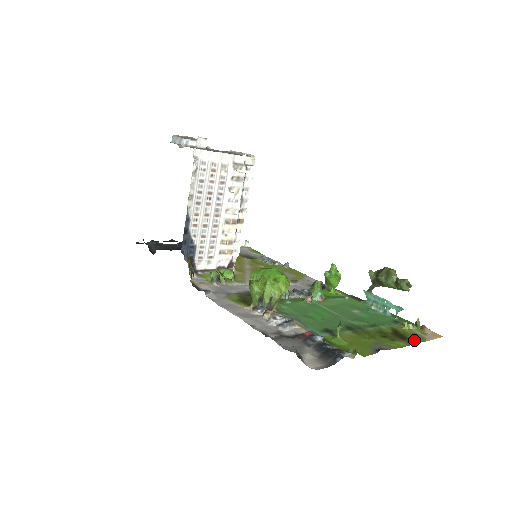
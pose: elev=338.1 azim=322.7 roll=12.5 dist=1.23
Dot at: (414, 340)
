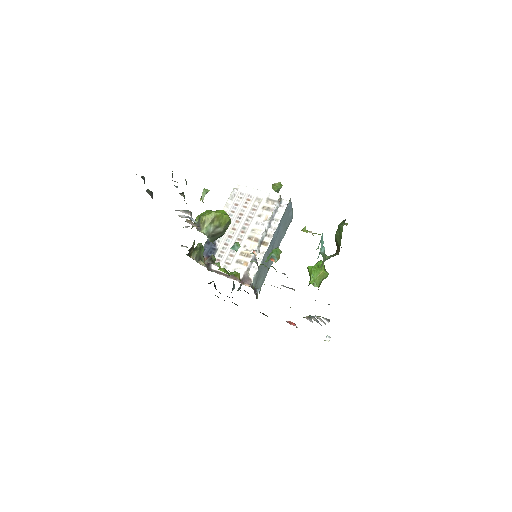
Dot at: occluded
